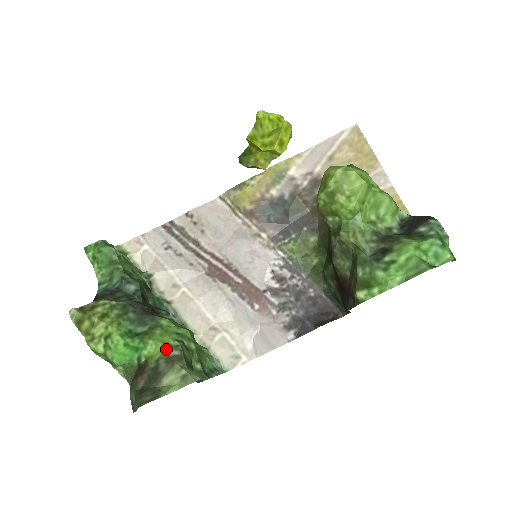
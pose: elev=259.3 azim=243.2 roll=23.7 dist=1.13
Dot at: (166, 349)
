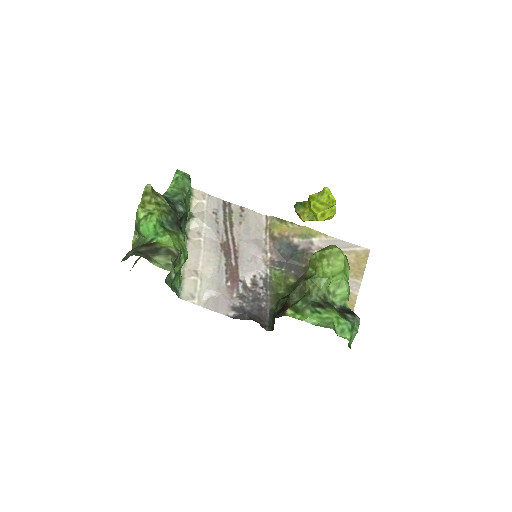
Dot at: (172, 246)
